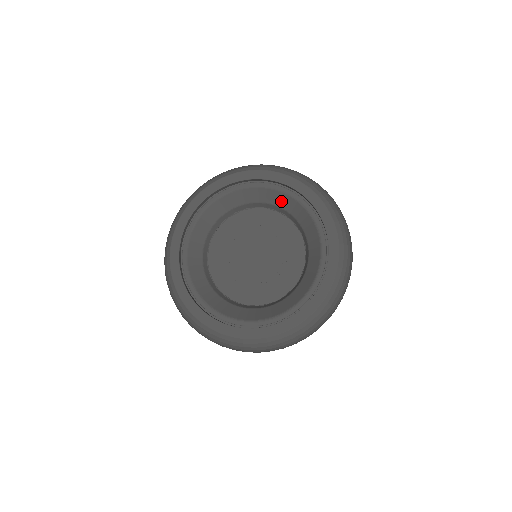
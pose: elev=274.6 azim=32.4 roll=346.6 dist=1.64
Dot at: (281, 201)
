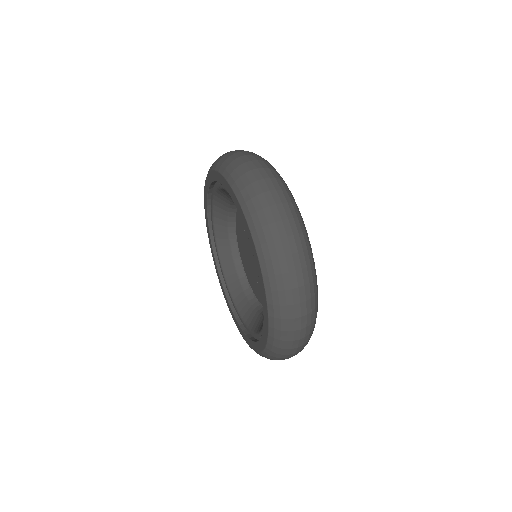
Dot at: occluded
